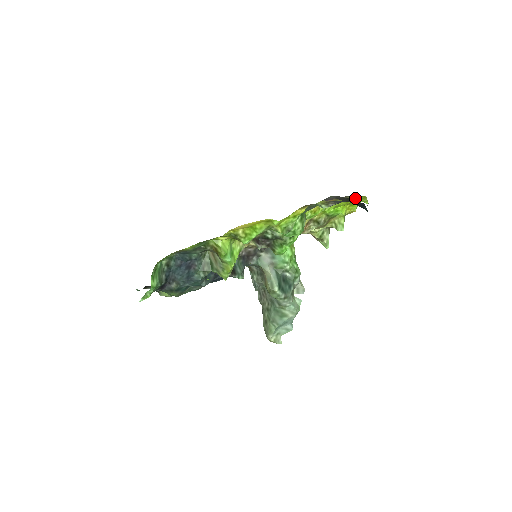
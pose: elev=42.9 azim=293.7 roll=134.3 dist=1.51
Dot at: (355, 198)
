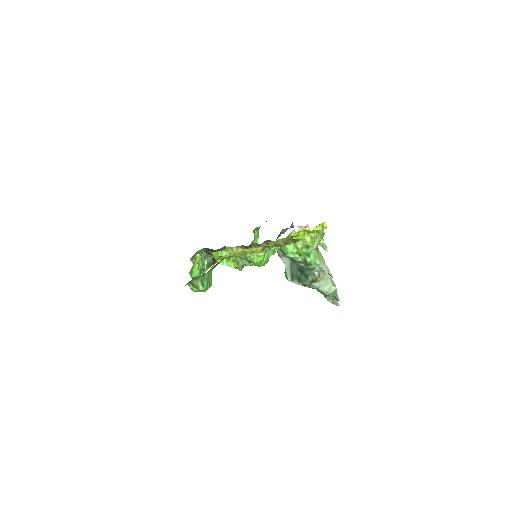
Dot at: occluded
